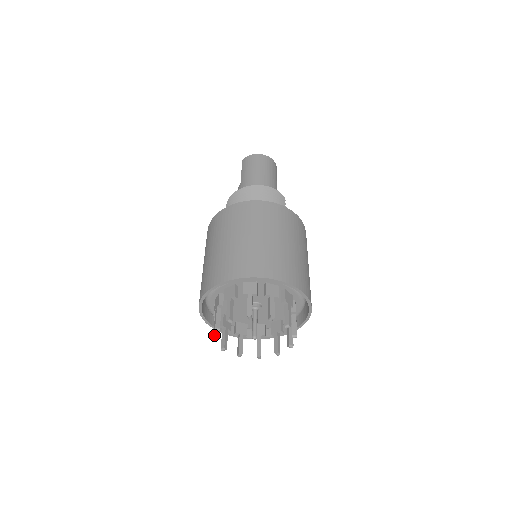
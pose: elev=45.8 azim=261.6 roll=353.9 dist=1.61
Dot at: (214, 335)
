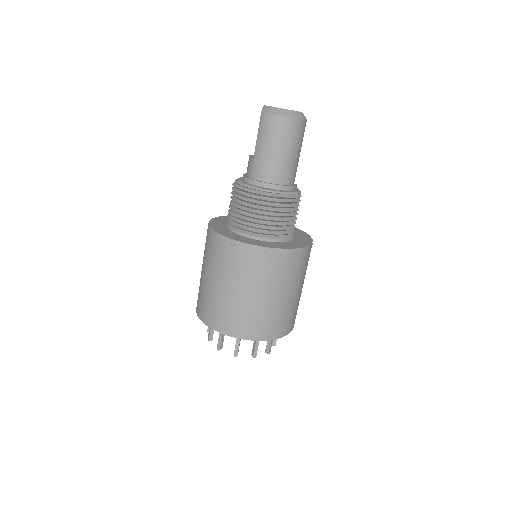
Dot at: occluded
